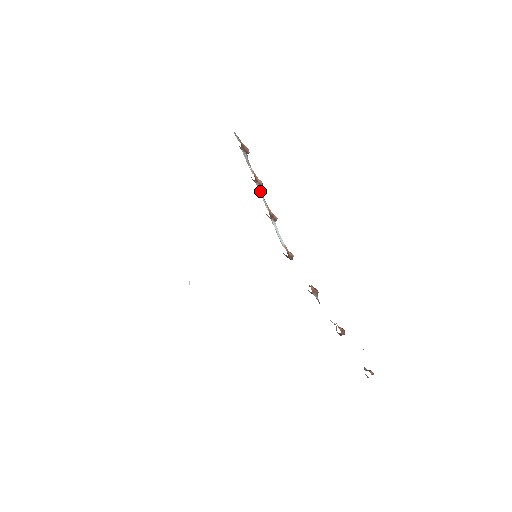
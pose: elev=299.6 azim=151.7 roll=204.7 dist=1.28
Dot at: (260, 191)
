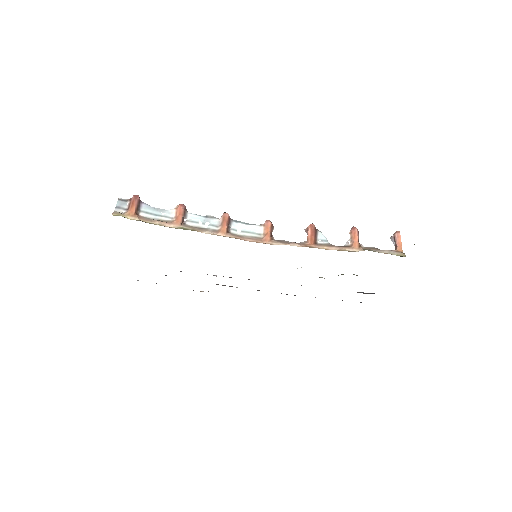
Dot at: occluded
